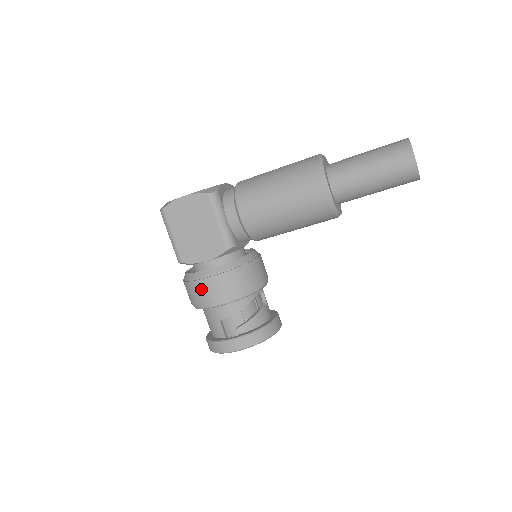
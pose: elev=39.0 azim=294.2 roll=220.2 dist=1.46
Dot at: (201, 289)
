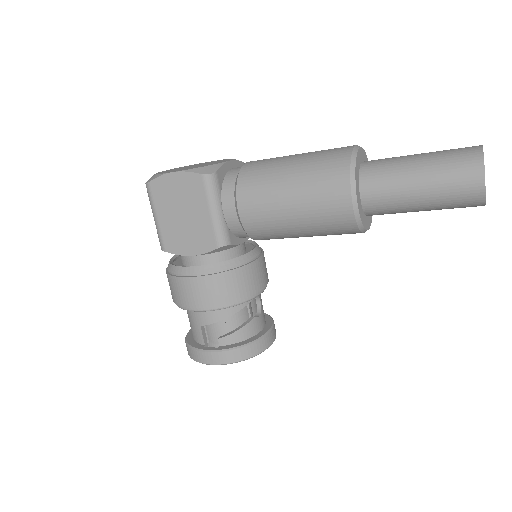
Dot at: (181, 288)
